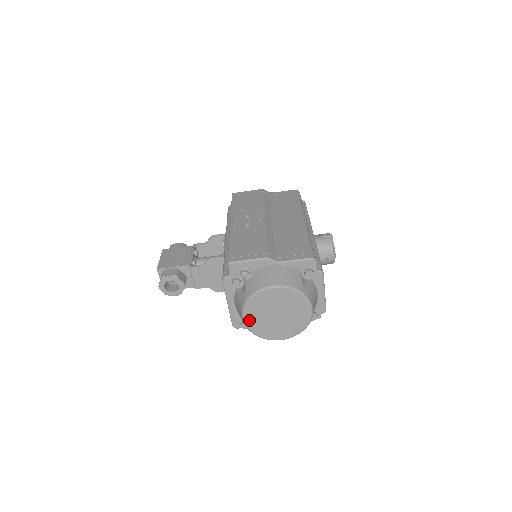
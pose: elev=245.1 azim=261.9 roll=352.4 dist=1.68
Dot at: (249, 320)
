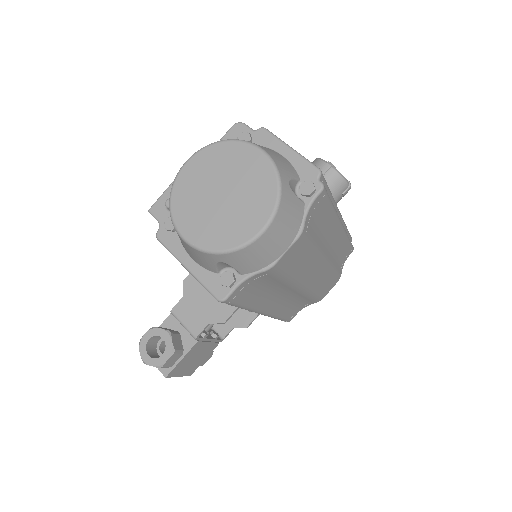
Dot at: (192, 235)
